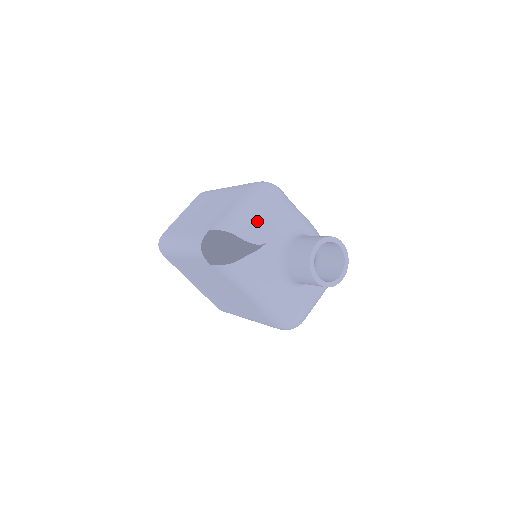
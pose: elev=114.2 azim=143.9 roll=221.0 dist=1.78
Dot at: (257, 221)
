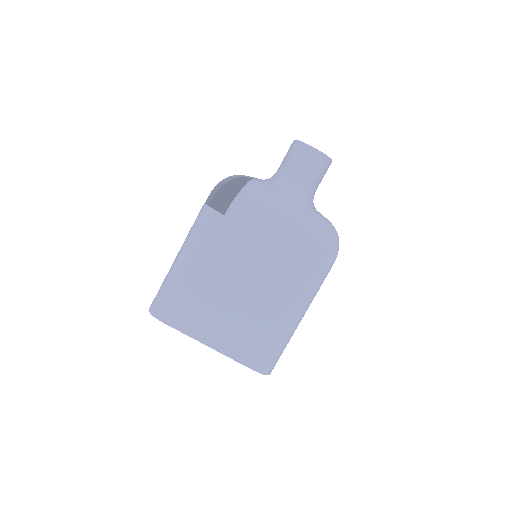
Dot at: occluded
